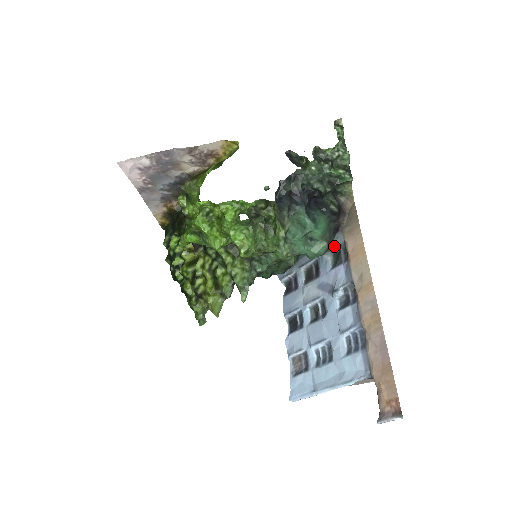
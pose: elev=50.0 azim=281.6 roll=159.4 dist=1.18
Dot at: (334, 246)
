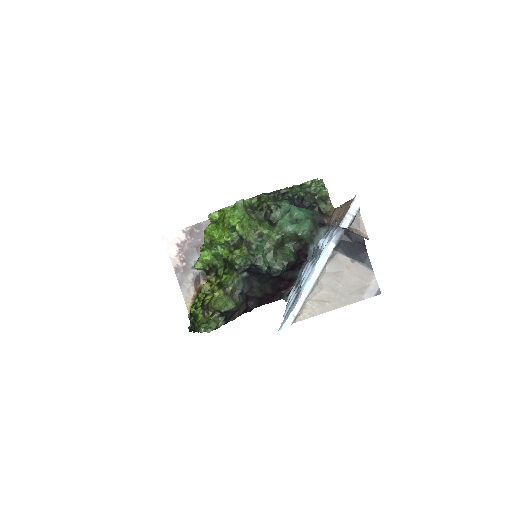
Dot at: (322, 235)
